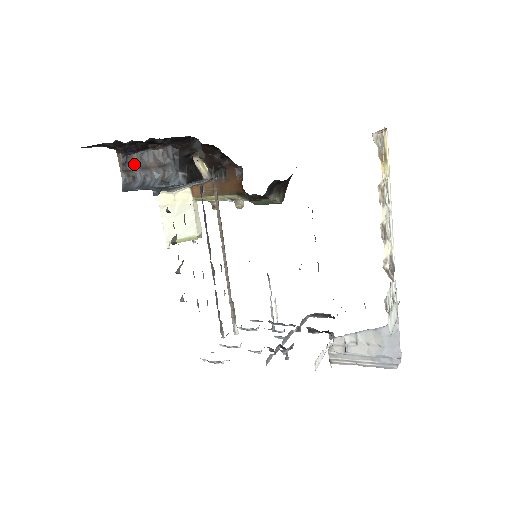
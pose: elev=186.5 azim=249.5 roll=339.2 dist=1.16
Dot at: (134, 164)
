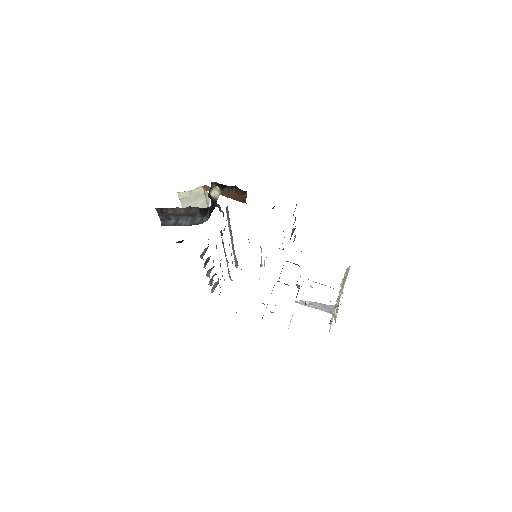
Dot at: (169, 213)
